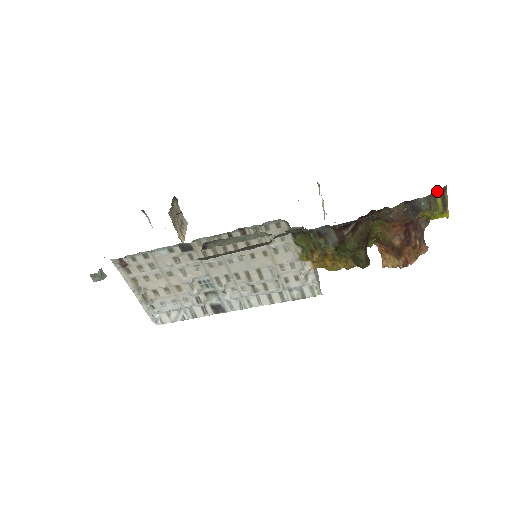
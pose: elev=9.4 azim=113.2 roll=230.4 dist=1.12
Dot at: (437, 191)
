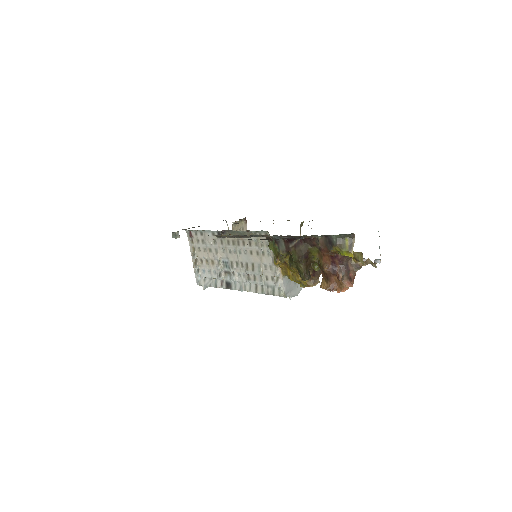
Dot at: (346, 235)
